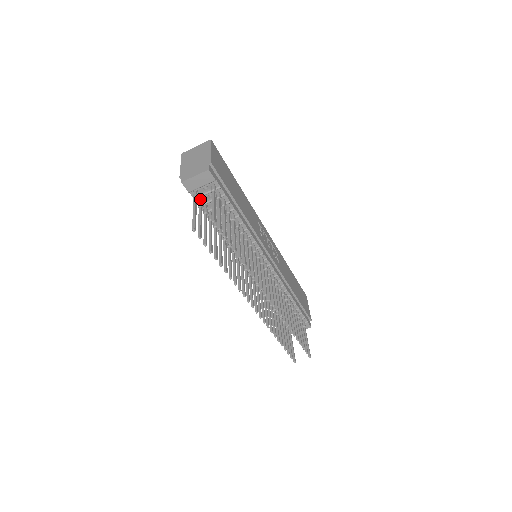
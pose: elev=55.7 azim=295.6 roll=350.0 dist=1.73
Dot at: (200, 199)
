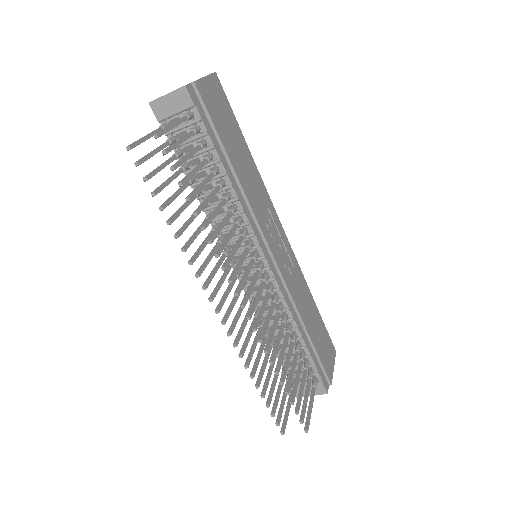
Dot at: (174, 136)
